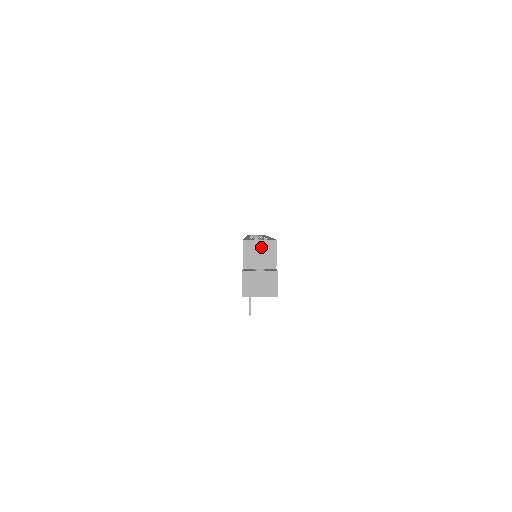
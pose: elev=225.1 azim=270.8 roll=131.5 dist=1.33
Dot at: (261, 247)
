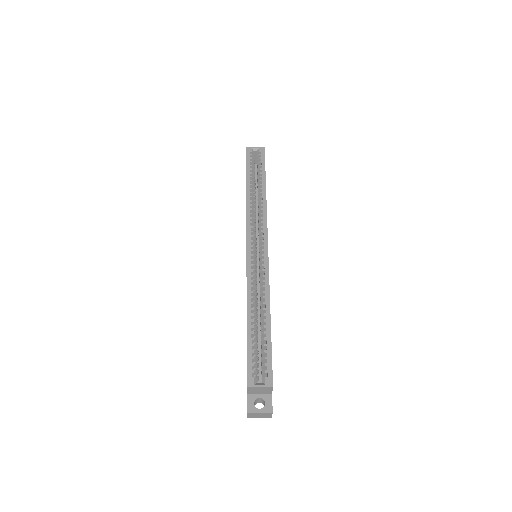
Dot at: (261, 389)
